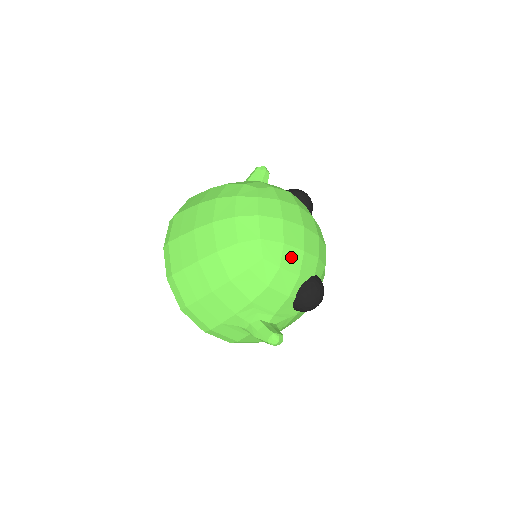
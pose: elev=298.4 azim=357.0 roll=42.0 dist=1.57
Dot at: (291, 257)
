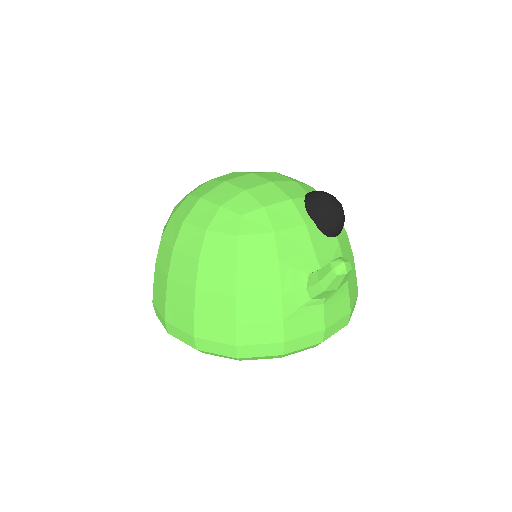
Dot at: (265, 194)
